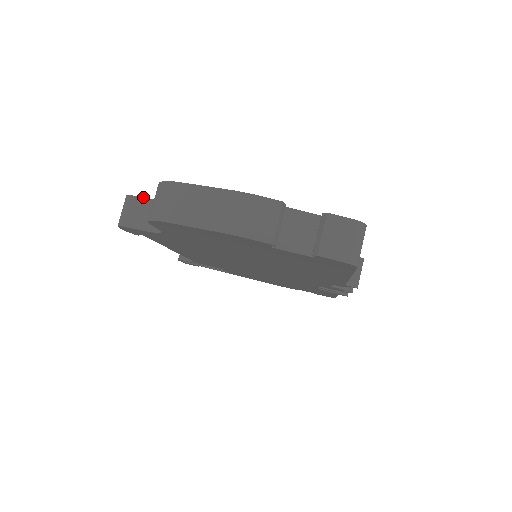
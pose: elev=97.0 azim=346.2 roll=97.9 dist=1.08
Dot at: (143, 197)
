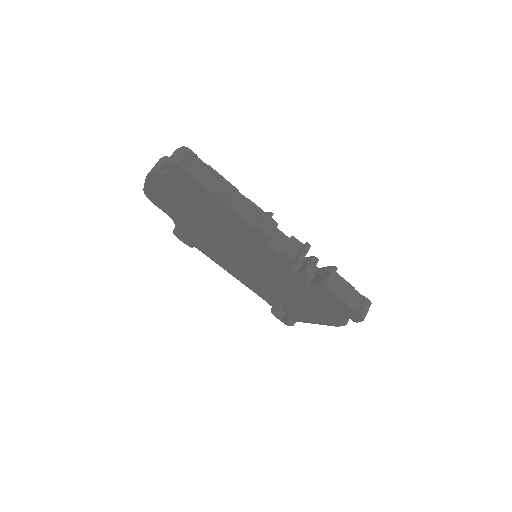
Dot at: occluded
